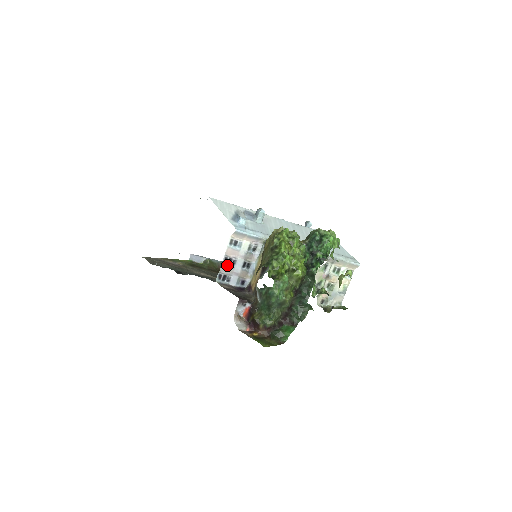
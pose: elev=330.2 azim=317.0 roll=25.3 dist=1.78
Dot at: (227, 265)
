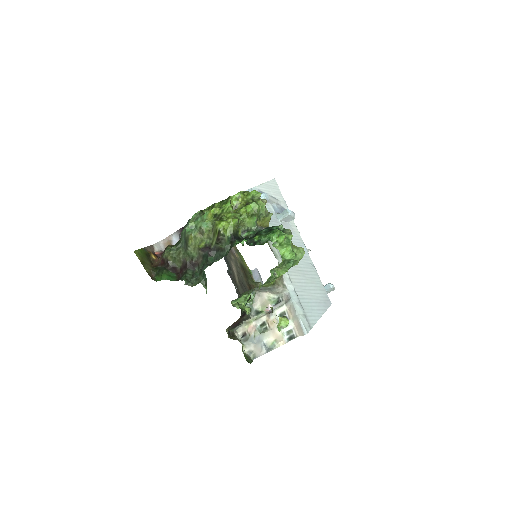
Dot at: occluded
